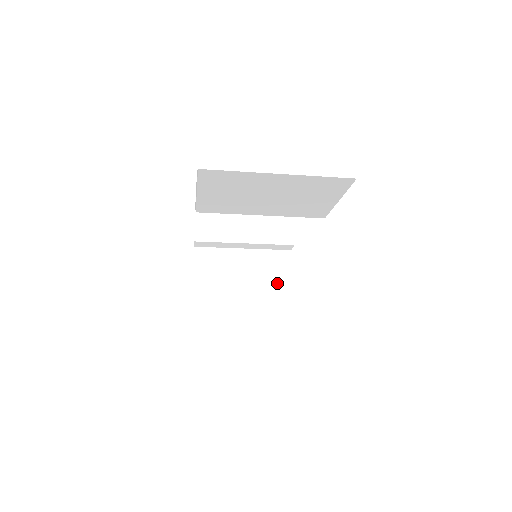
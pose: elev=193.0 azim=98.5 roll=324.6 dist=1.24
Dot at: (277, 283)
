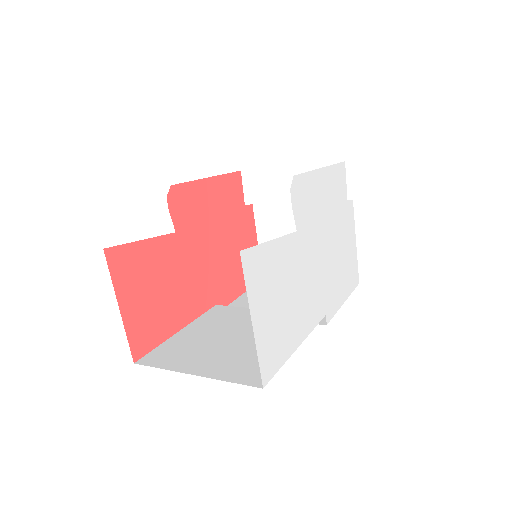
Dot at: occluded
